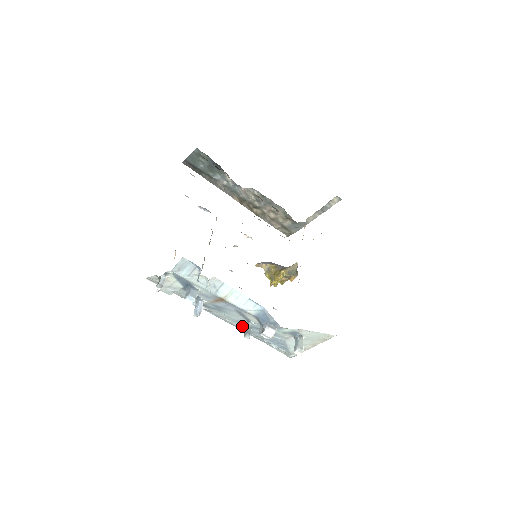
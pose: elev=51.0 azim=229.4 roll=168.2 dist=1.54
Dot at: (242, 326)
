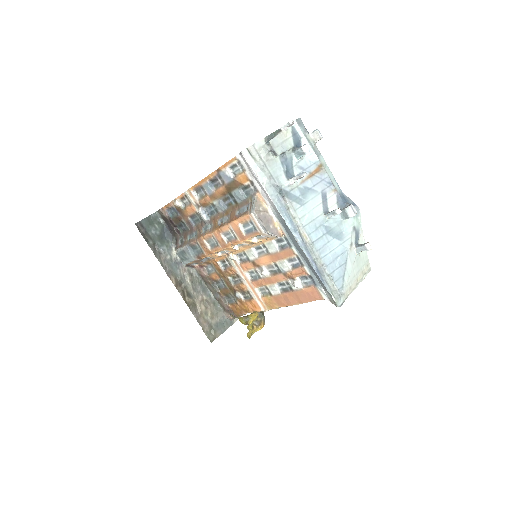
Dot at: (310, 236)
